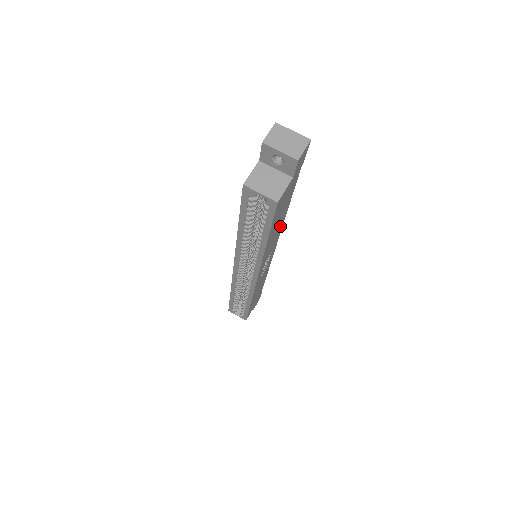
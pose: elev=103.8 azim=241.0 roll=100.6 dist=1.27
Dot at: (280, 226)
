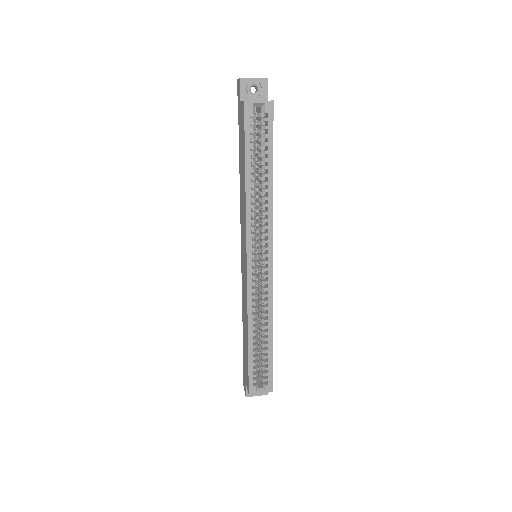
Dot at: occluded
